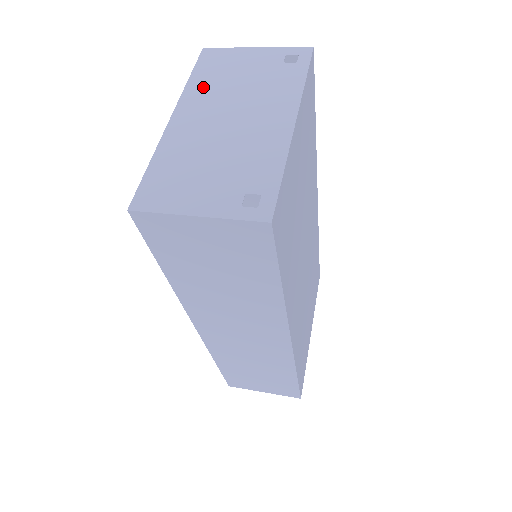
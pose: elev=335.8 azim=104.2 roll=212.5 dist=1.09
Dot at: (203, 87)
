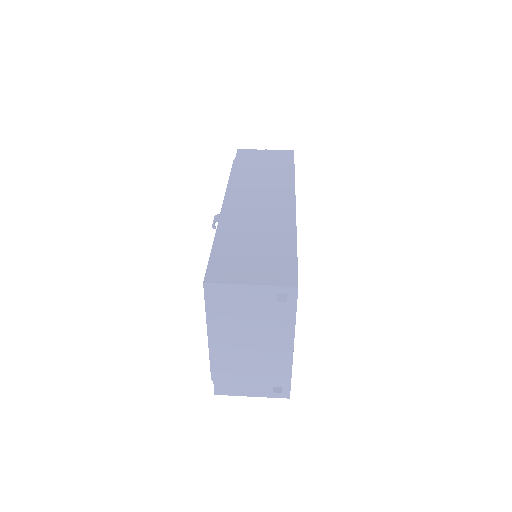
Dot at: (223, 322)
